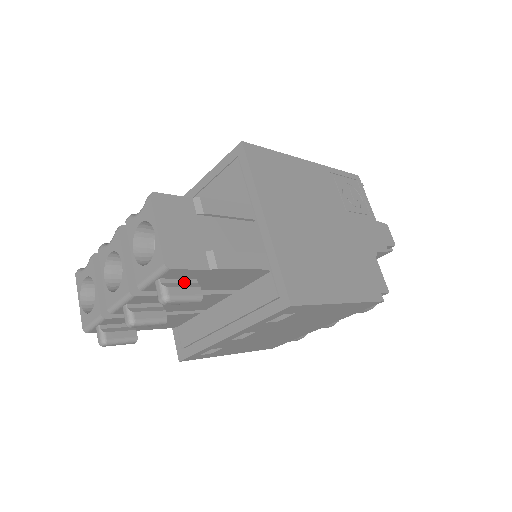
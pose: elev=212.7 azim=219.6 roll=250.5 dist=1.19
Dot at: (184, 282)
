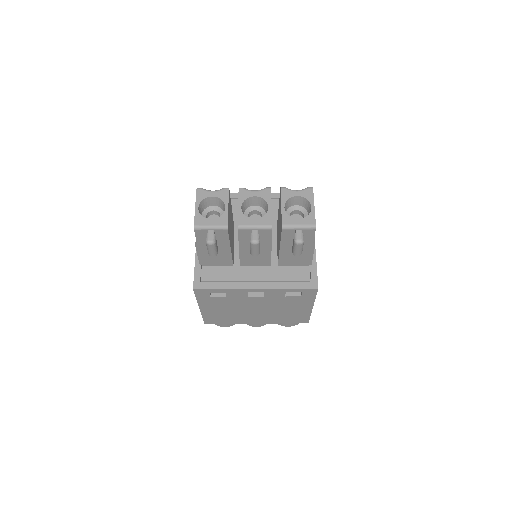
Dot at: occluded
